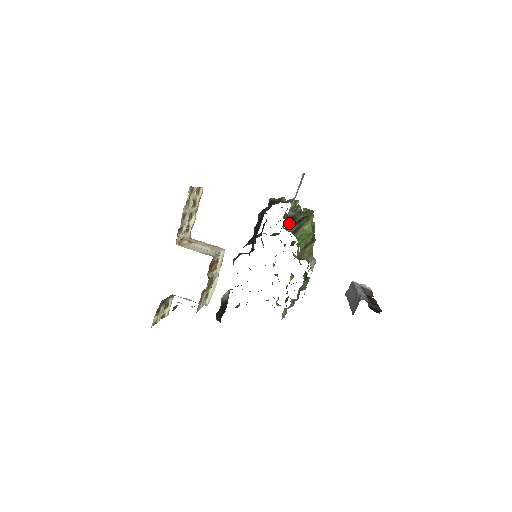
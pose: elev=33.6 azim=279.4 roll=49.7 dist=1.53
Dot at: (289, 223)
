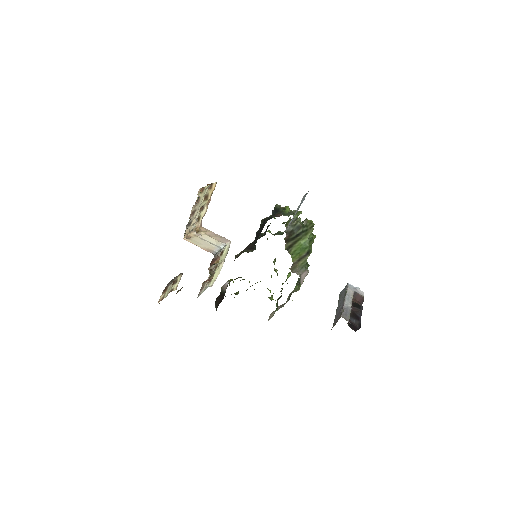
Dot at: (285, 239)
